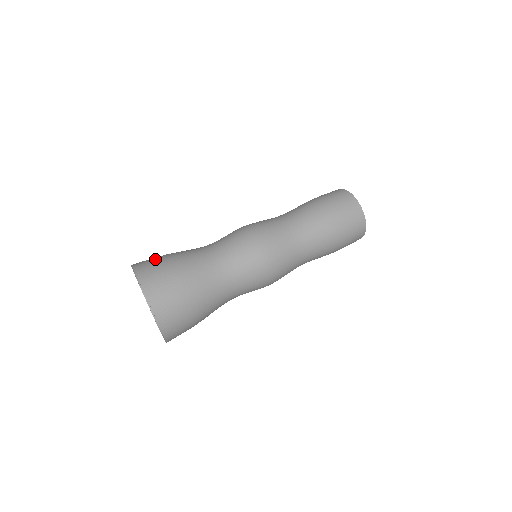
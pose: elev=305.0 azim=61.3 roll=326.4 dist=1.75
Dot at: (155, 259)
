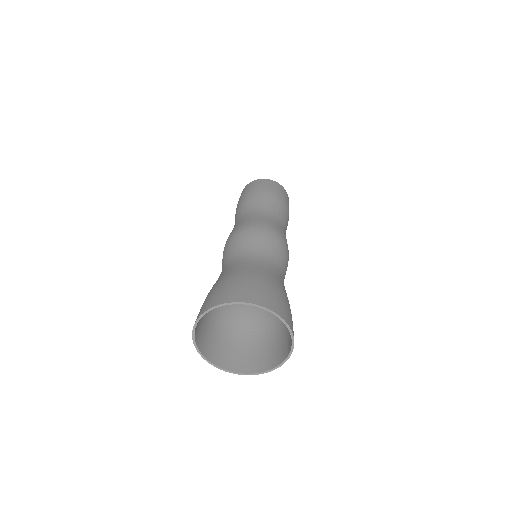
Dot at: (218, 290)
